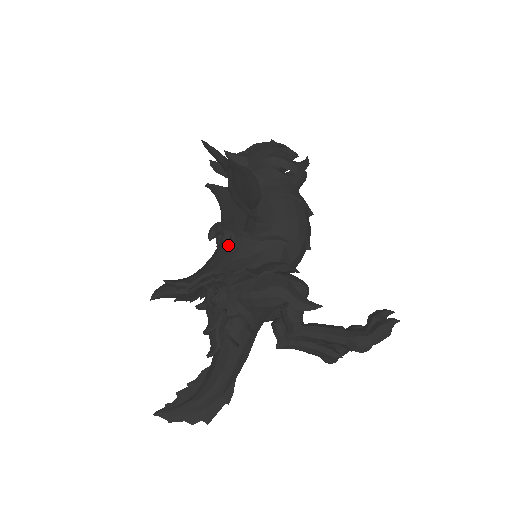
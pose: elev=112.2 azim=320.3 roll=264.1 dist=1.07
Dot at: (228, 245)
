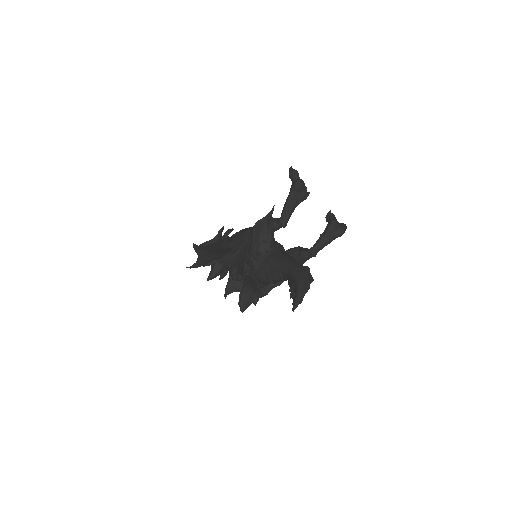
Dot at: (238, 264)
